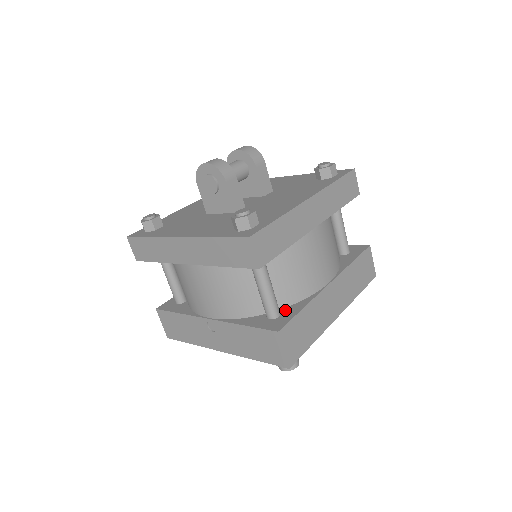
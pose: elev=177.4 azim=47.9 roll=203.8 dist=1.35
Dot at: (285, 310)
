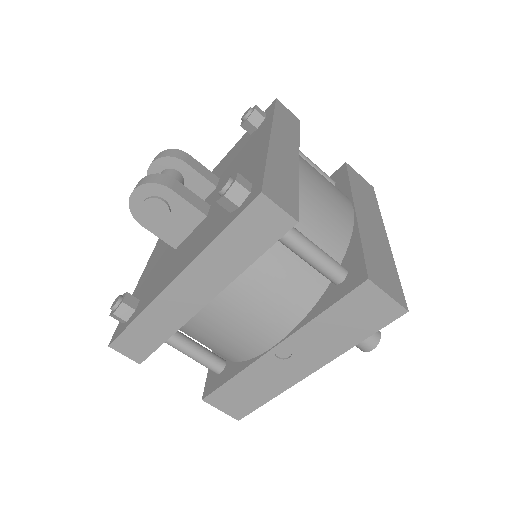
Dot at: (345, 262)
